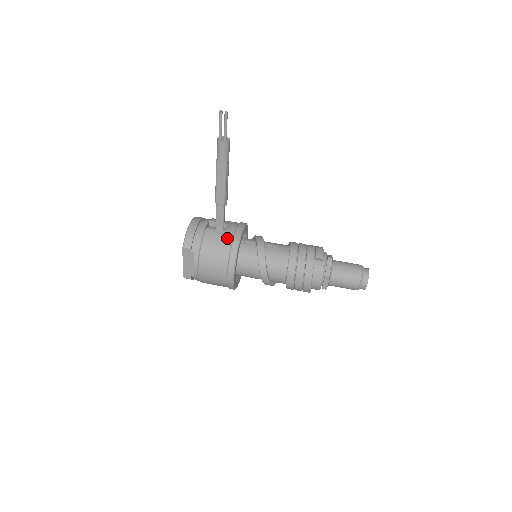
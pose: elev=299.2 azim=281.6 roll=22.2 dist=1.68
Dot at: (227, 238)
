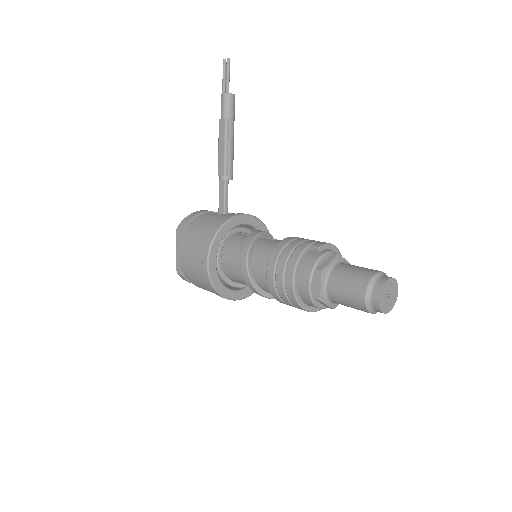
Dot at: (220, 218)
